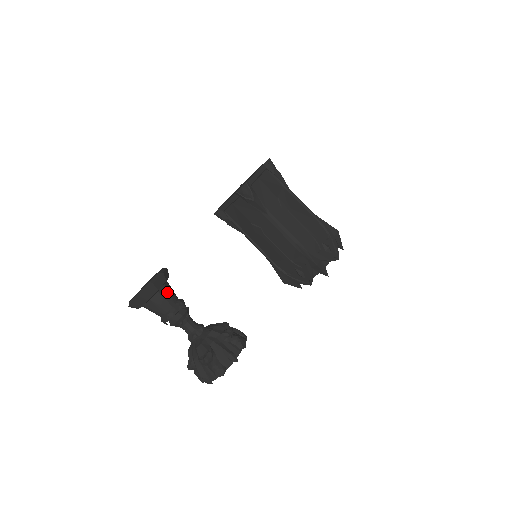
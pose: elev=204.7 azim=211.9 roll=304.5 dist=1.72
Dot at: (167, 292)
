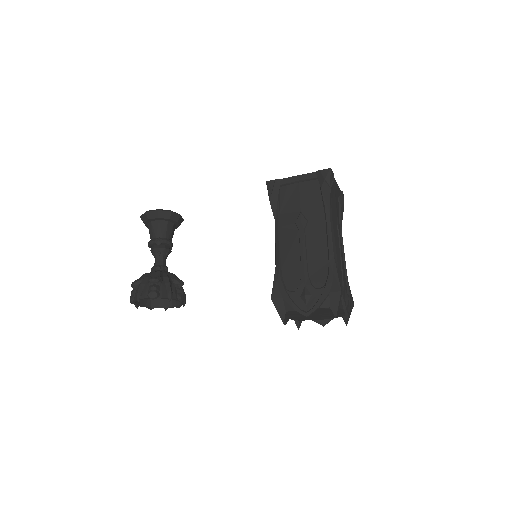
Dot at: (157, 226)
